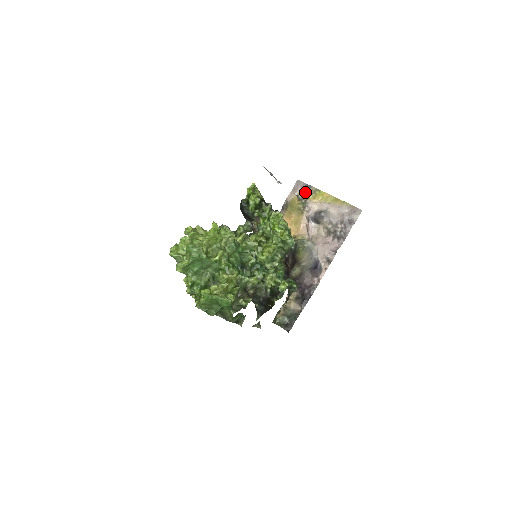
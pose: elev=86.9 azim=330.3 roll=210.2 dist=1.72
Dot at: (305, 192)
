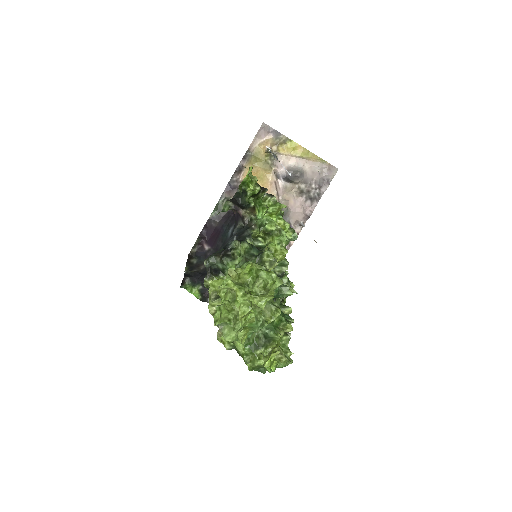
Dot at: (273, 141)
